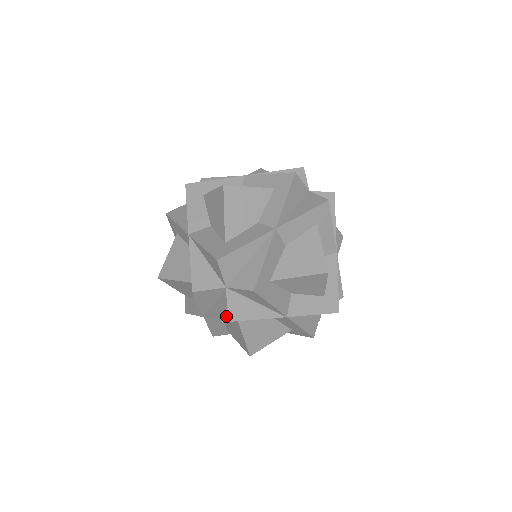
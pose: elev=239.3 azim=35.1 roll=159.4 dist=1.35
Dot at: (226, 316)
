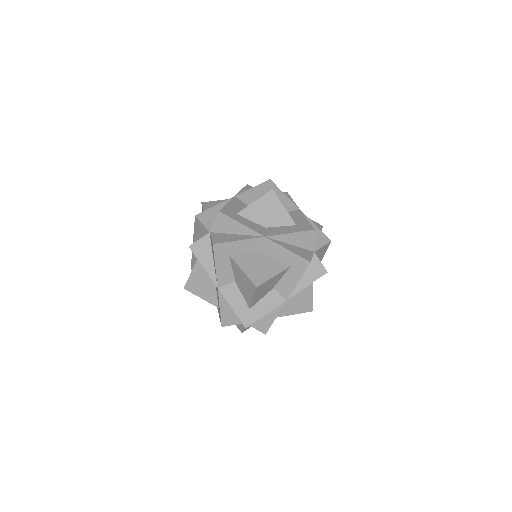
Dot at: (241, 331)
